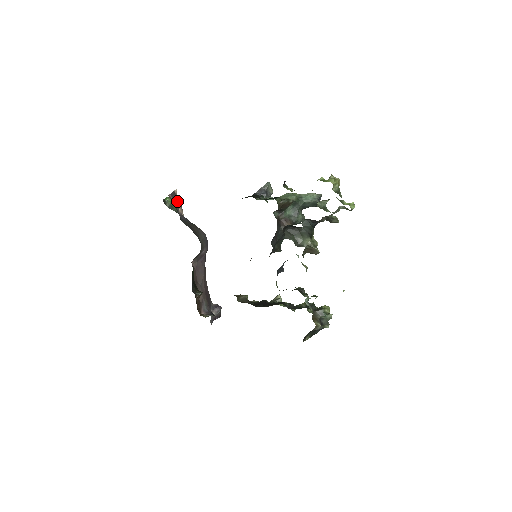
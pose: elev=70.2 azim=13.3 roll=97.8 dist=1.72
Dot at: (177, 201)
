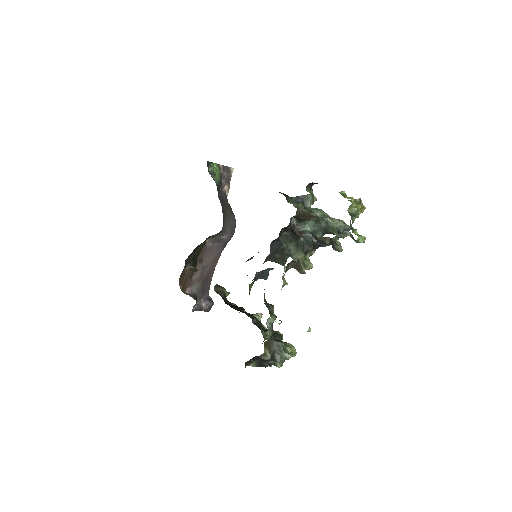
Dot at: (228, 178)
